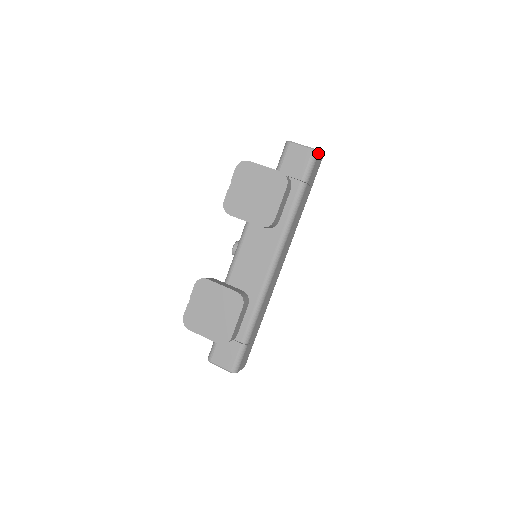
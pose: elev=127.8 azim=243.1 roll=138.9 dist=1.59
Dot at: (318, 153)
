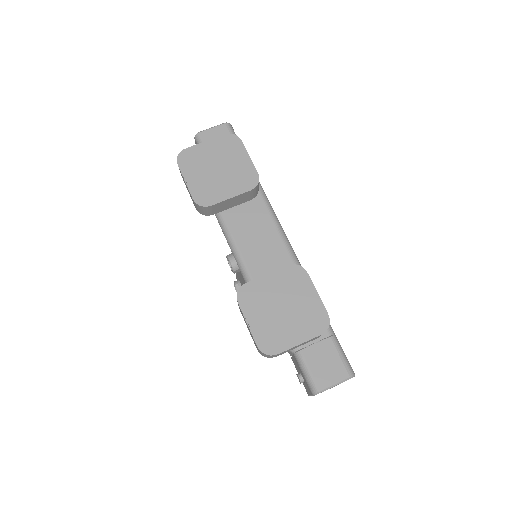
Dot at: (231, 126)
